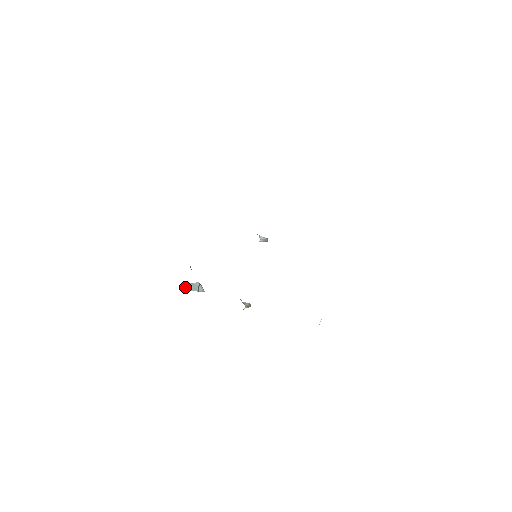
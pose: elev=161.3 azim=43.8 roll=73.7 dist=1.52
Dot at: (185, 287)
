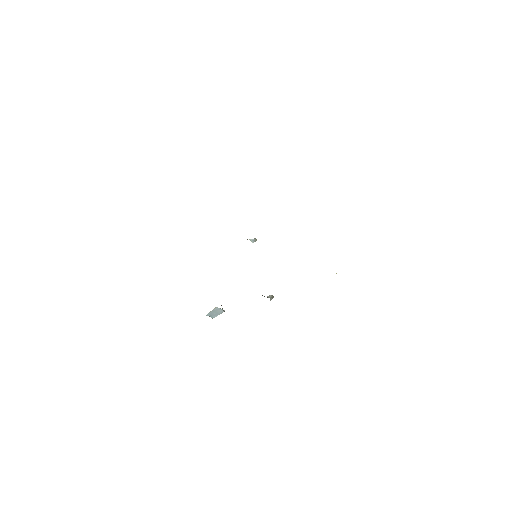
Dot at: (209, 316)
